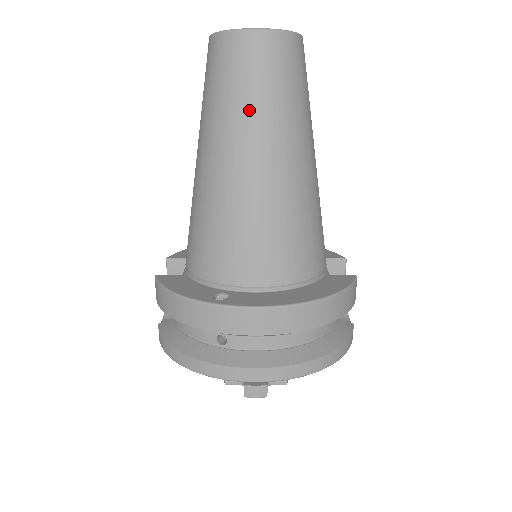
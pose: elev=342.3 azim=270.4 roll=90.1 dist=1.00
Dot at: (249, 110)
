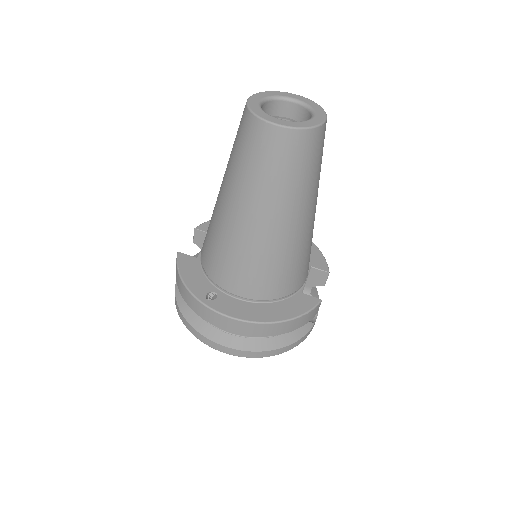
Dot at: (258, 183)
